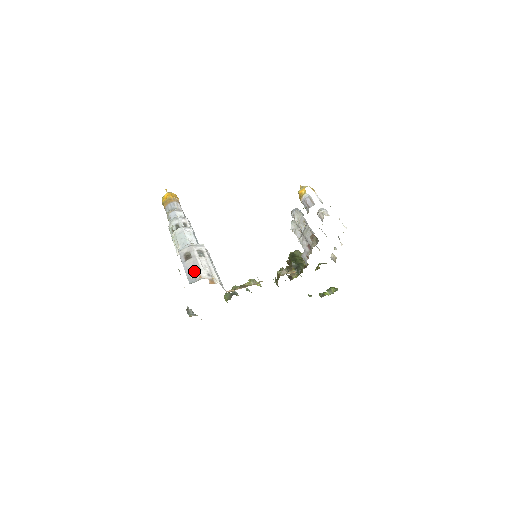
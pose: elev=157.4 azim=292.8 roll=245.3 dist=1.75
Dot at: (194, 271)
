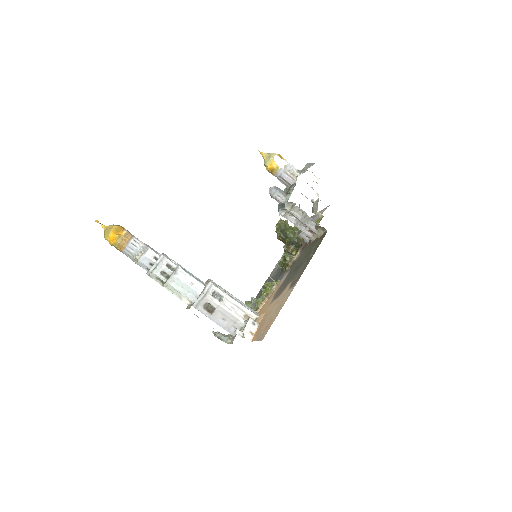
Dot at: (245, 334)
